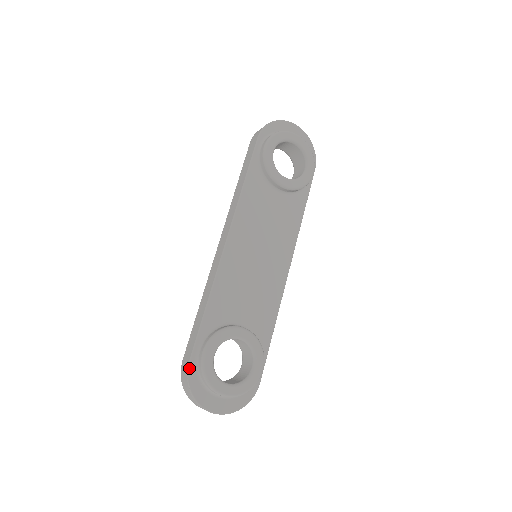
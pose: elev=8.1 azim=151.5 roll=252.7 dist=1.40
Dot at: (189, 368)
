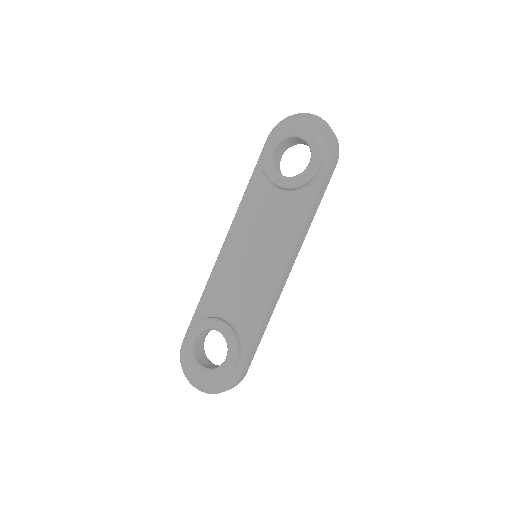
Dot at: (182, 346)
